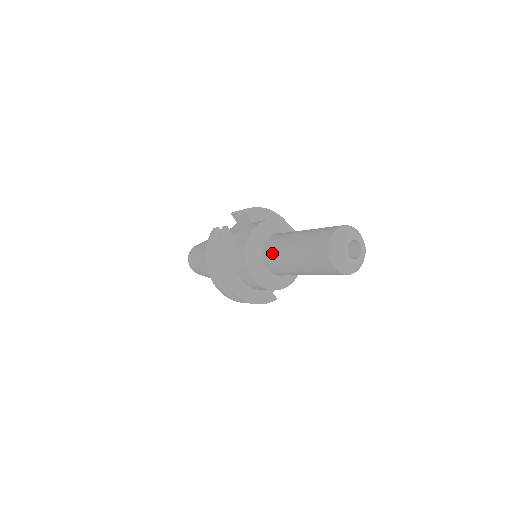
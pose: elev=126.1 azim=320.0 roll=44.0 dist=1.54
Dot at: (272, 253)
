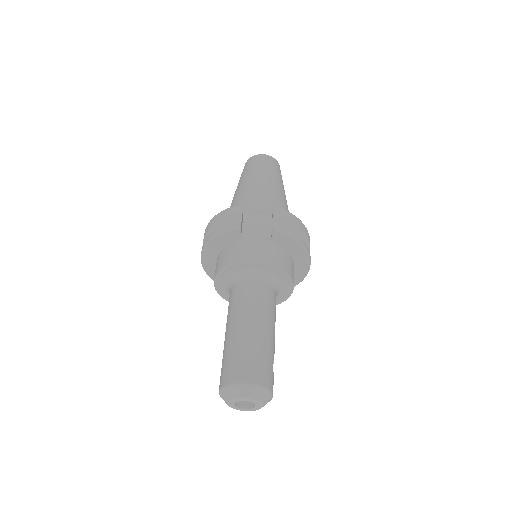
Dot at: (233, 299)
